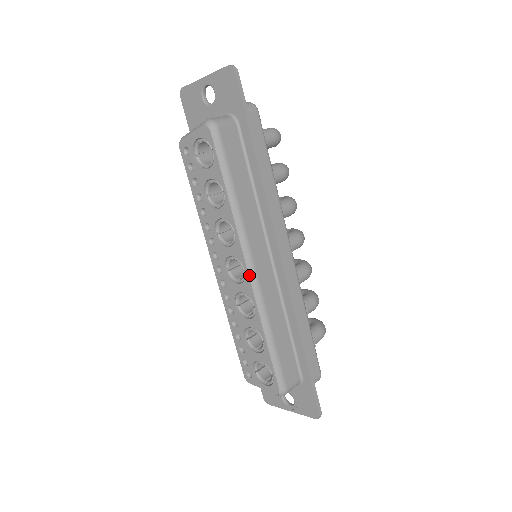
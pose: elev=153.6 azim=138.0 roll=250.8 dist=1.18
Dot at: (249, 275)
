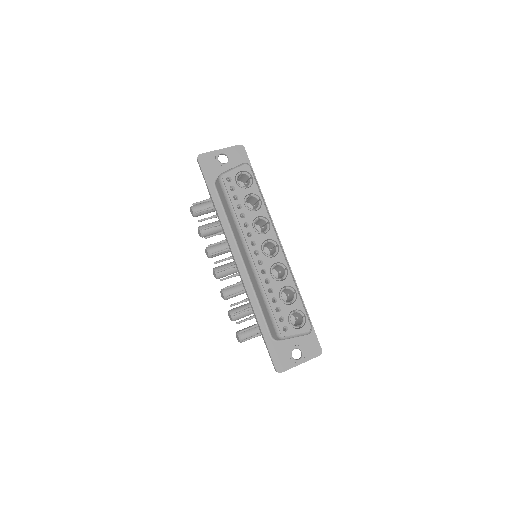
Dot at: (281, 248)
